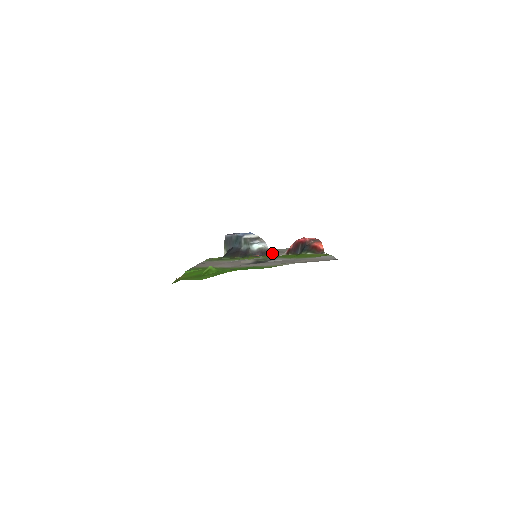
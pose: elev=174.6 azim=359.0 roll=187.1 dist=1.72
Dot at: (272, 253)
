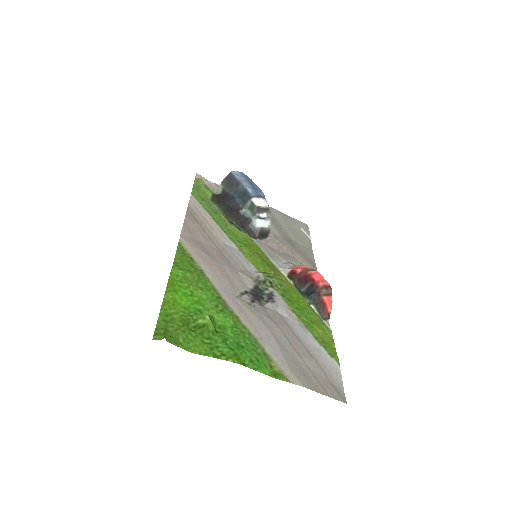
Dot at: occluded
